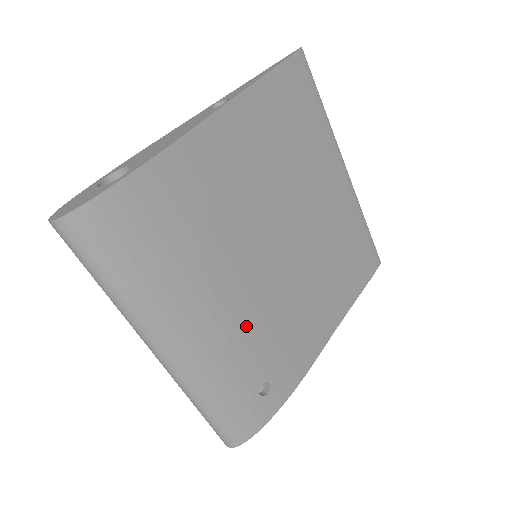
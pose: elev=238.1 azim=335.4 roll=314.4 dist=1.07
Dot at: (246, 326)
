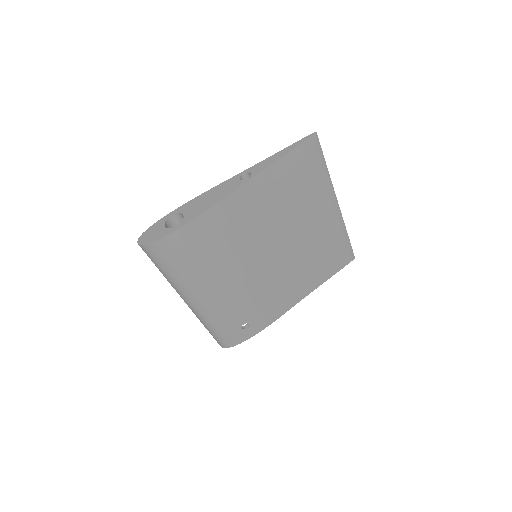
Dot at: (239, 296)
